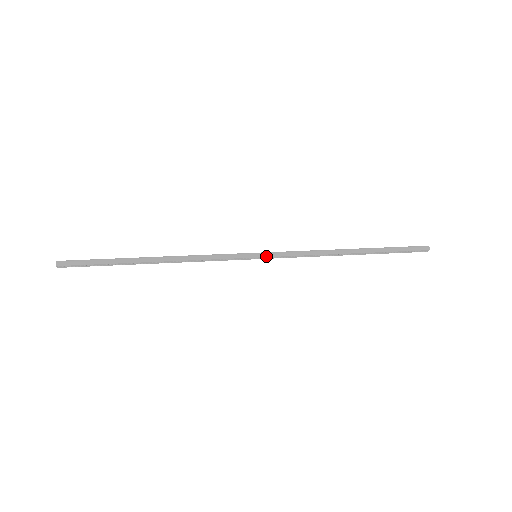
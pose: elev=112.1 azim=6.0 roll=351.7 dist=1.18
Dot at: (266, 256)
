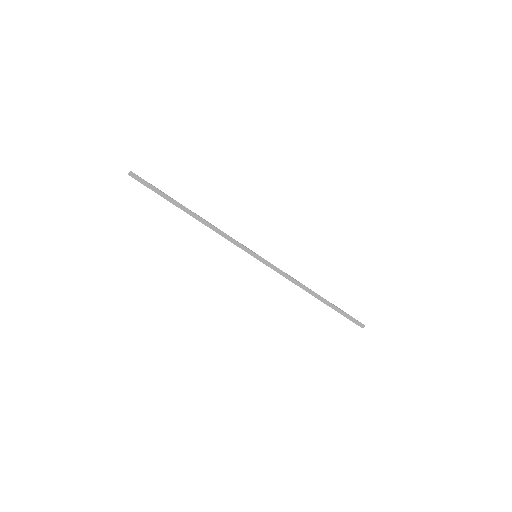
Dot at: (262, 261)
